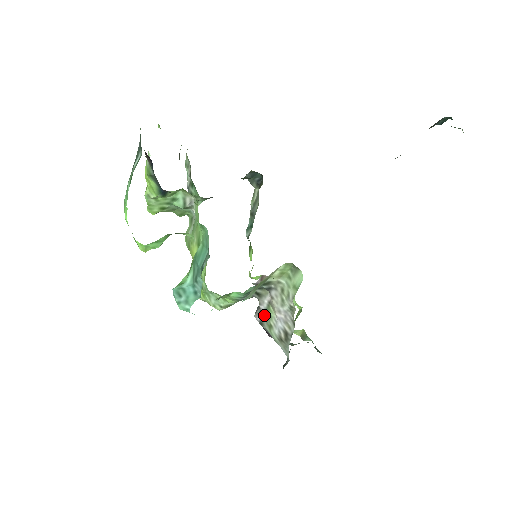
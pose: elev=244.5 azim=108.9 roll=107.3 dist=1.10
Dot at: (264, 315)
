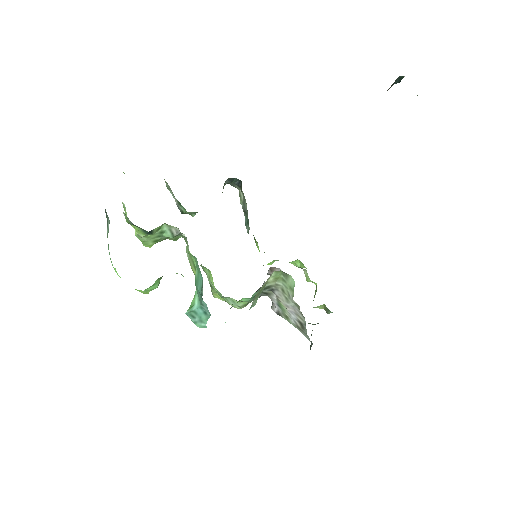
Dot at: (278, 308)
